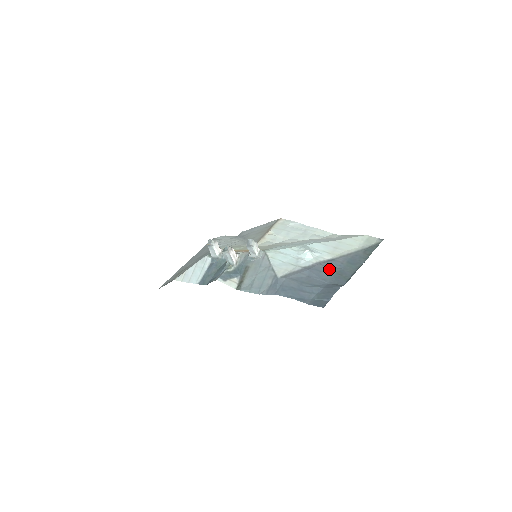
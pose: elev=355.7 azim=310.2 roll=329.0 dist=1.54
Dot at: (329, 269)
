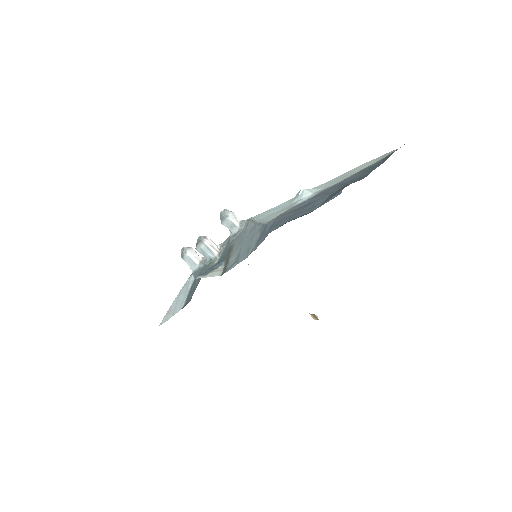
Dot at: occluded
